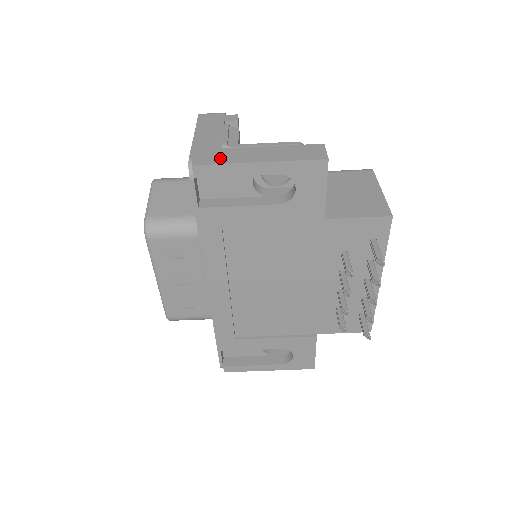
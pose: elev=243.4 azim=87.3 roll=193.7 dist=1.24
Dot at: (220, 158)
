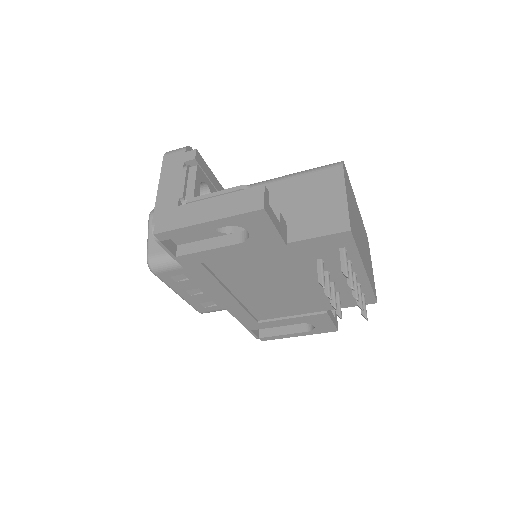
Dot at: (175, 221)
